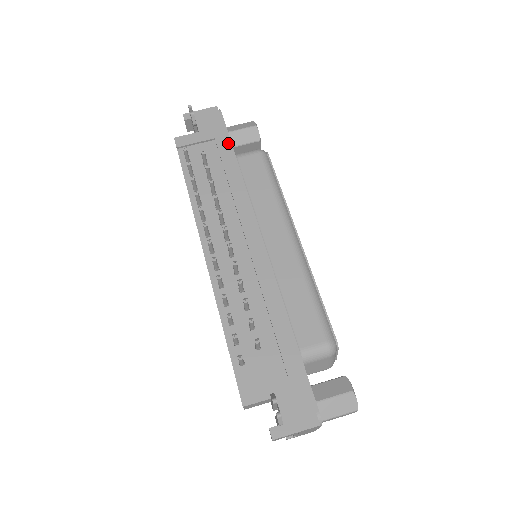
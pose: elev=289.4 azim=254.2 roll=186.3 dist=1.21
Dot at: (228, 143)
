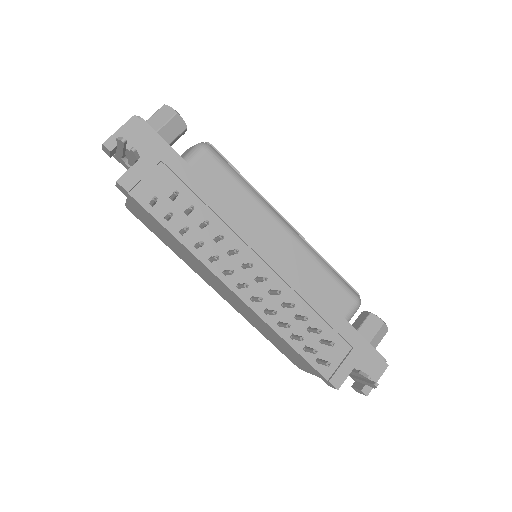
Dot at: (179, 160)
